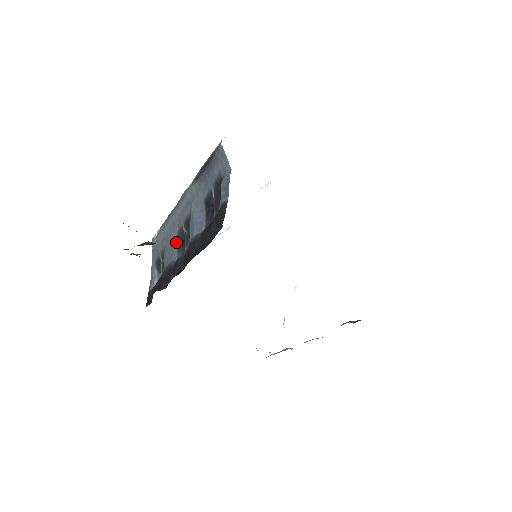
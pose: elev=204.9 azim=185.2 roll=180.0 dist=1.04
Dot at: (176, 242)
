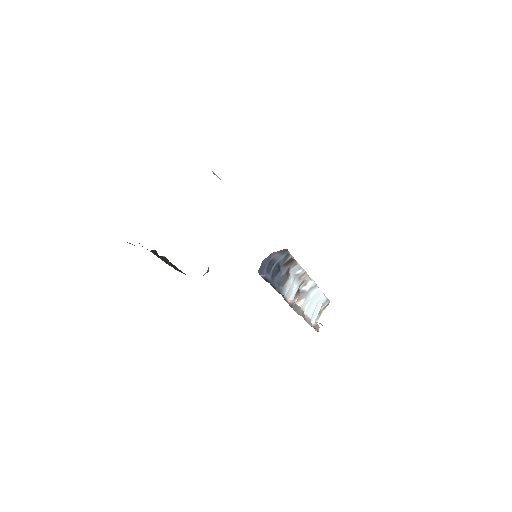
Dot at: occluded
